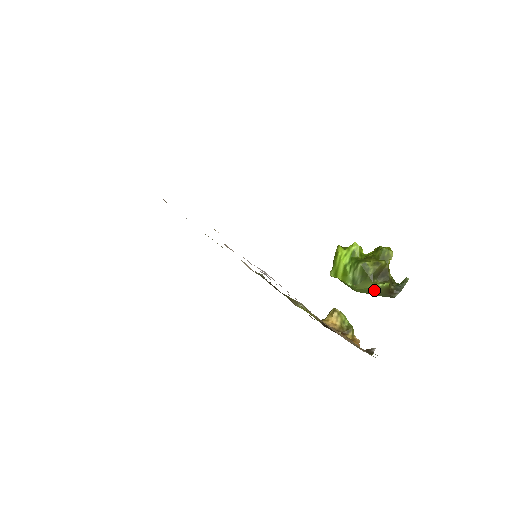
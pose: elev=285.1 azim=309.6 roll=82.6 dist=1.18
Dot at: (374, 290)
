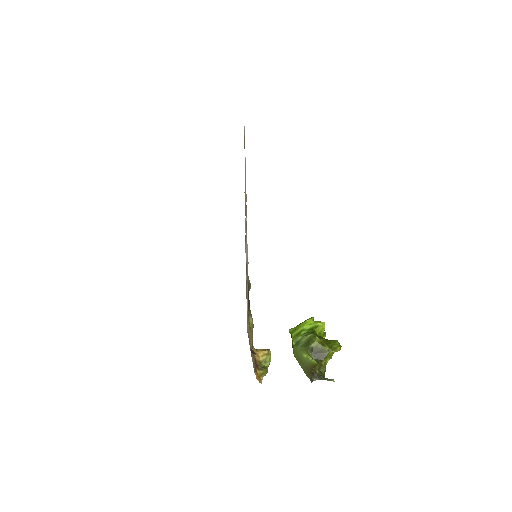
Dot at: (304, 361)
